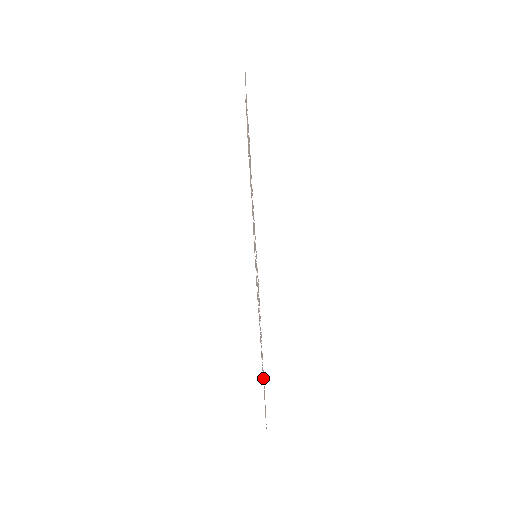
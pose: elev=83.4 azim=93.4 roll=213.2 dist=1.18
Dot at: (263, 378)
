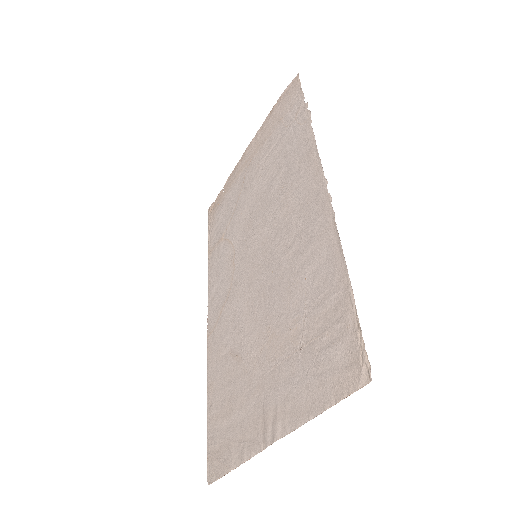
Dot at: (214, 242)
